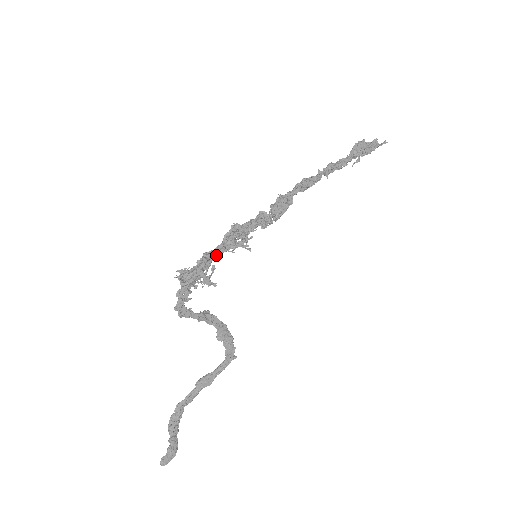
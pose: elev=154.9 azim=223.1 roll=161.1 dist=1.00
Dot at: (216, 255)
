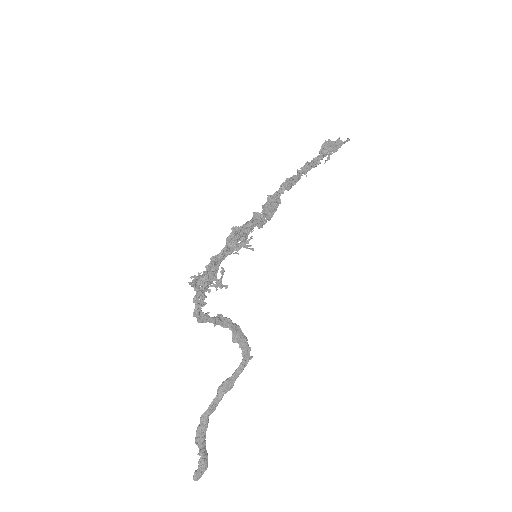
Dot at: (222, 258)
